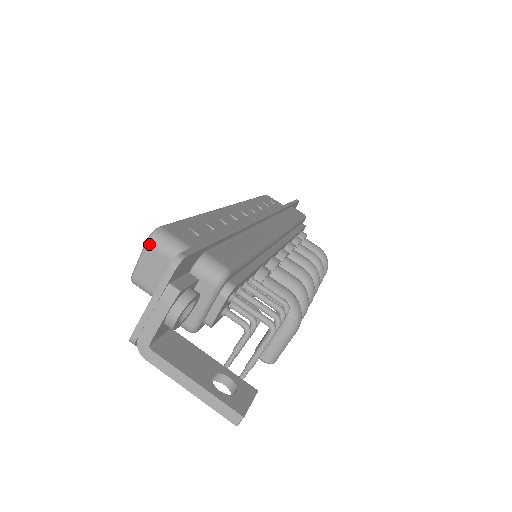
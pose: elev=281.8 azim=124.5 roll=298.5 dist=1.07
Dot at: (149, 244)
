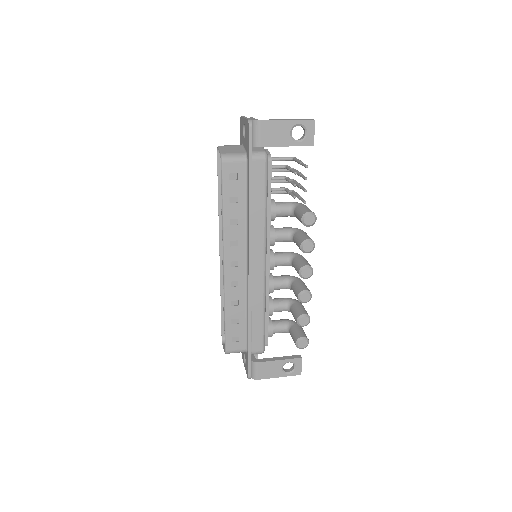
Dot at: (220, 146)
